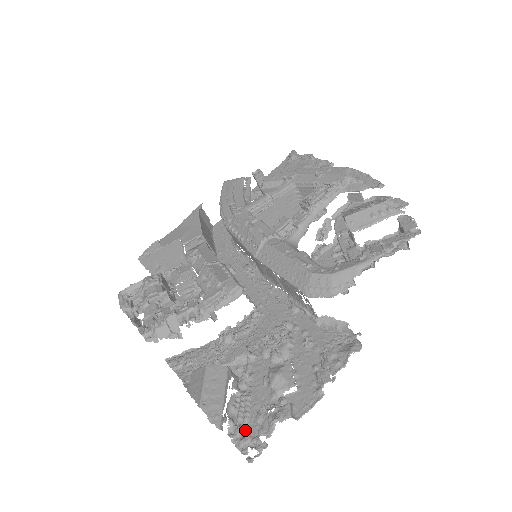
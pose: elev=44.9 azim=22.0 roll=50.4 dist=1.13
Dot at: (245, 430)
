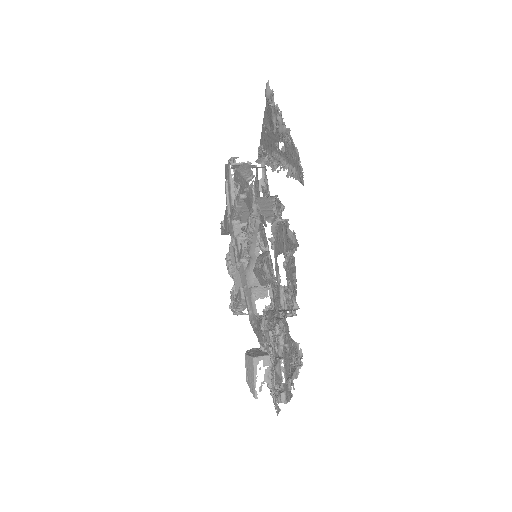
Dot at: (273, 395)
